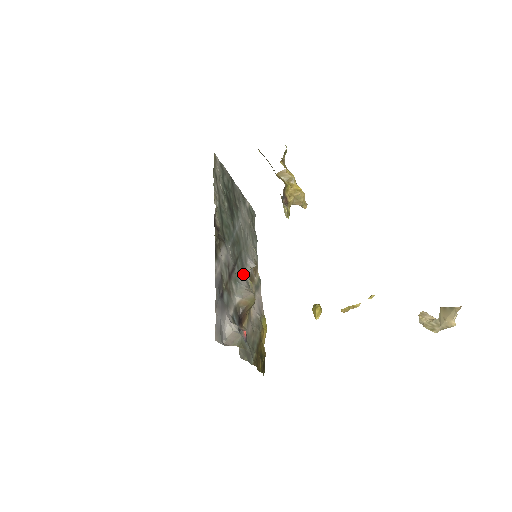
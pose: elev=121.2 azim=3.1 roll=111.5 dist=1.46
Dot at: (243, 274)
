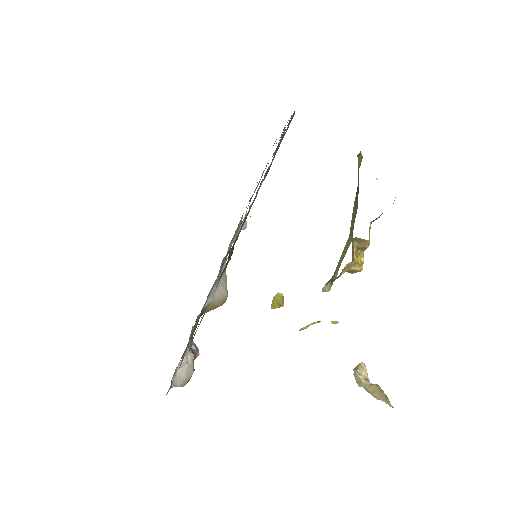
Dot at: occluded
